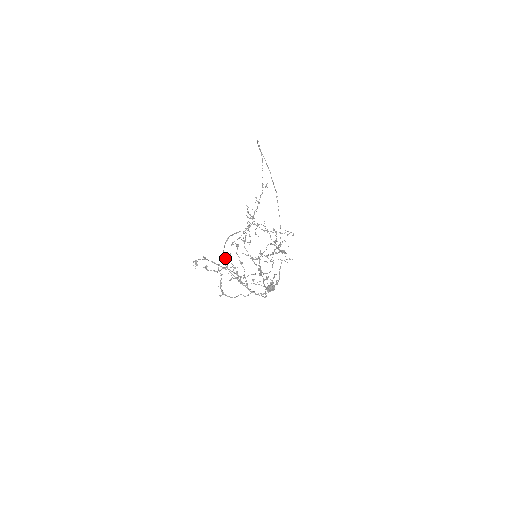
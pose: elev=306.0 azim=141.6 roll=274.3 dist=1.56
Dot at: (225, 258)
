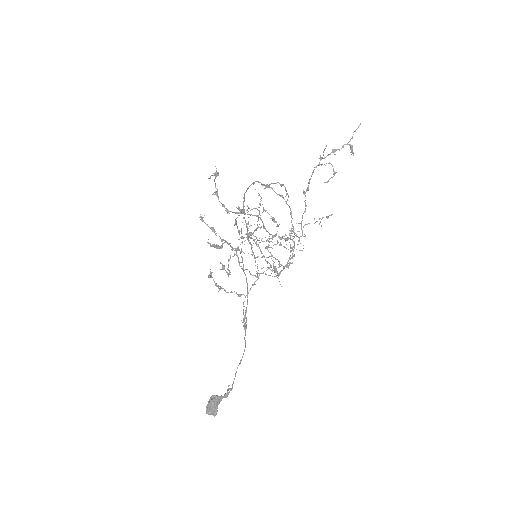
Dot at: (238, 209)
